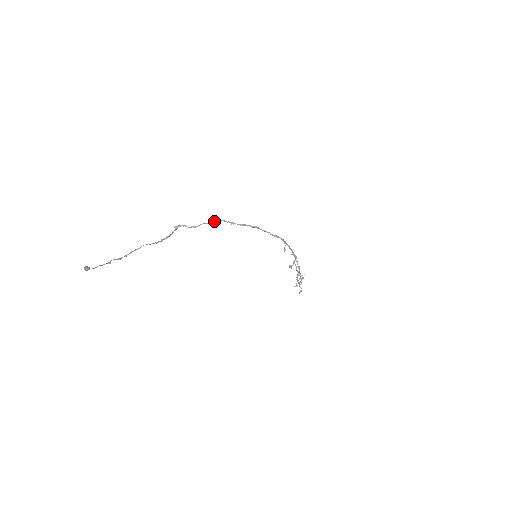
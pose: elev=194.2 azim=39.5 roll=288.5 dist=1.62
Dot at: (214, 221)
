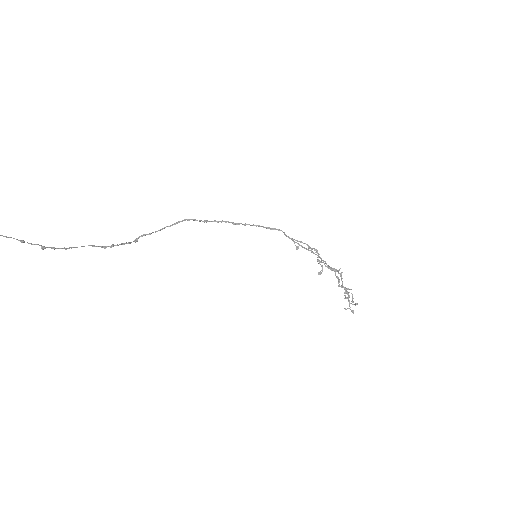
Dot at: (180, 221)
